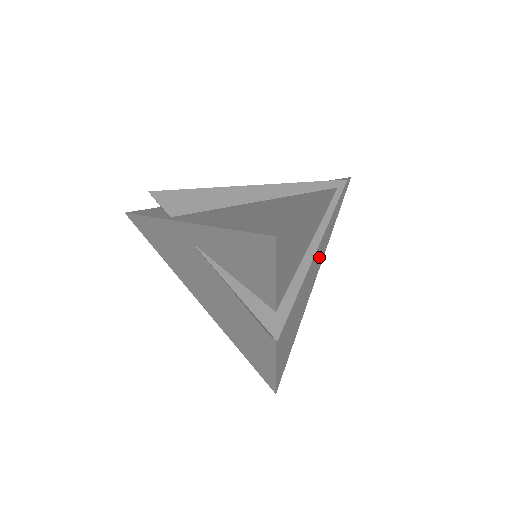
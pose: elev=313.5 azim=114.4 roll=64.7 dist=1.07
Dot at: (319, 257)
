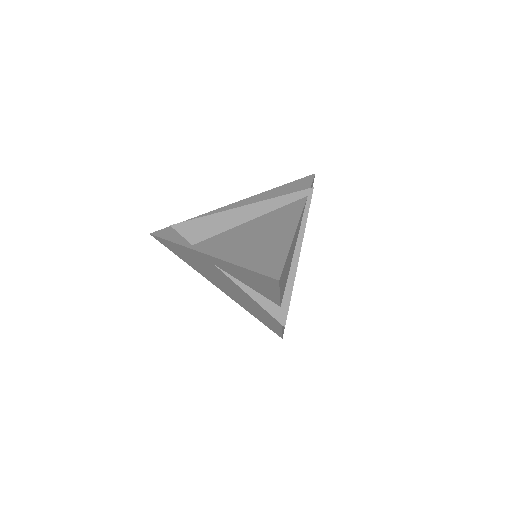
Dot at: occluded
